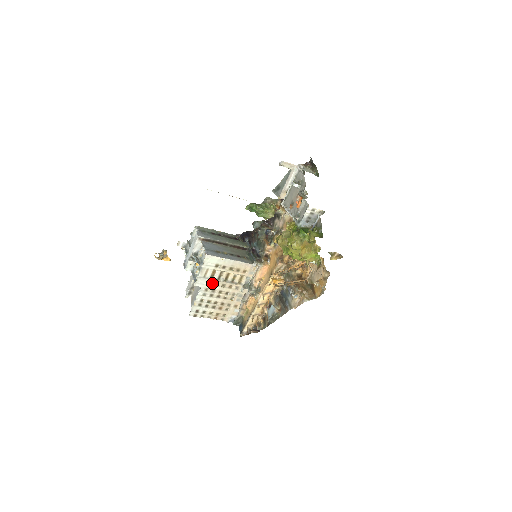
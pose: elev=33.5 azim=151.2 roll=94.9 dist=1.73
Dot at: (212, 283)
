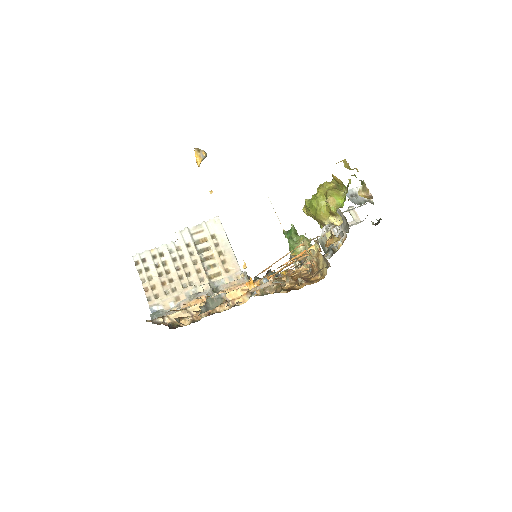
Dot at: (190, 248)
